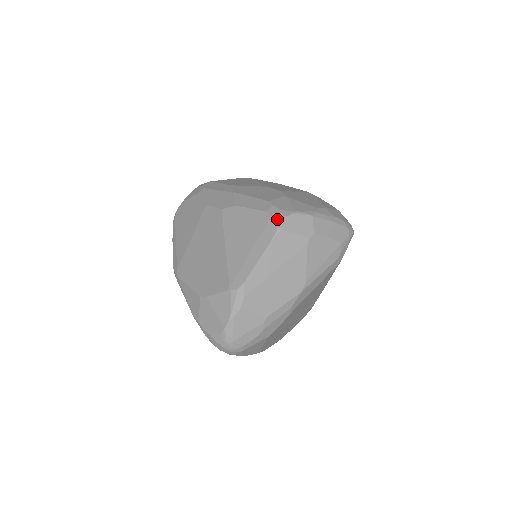
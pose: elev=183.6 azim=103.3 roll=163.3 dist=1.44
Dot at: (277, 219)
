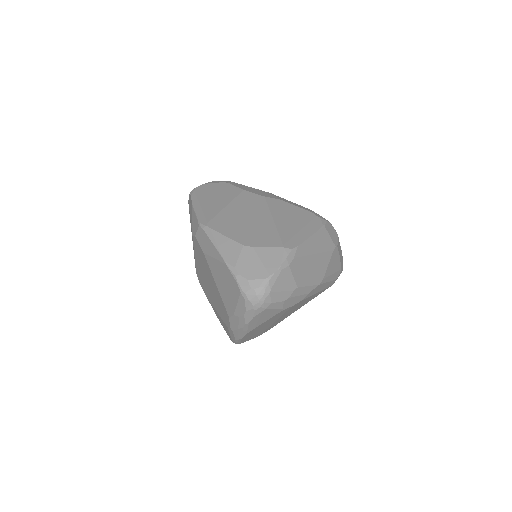
Dot at: (322, 219)
